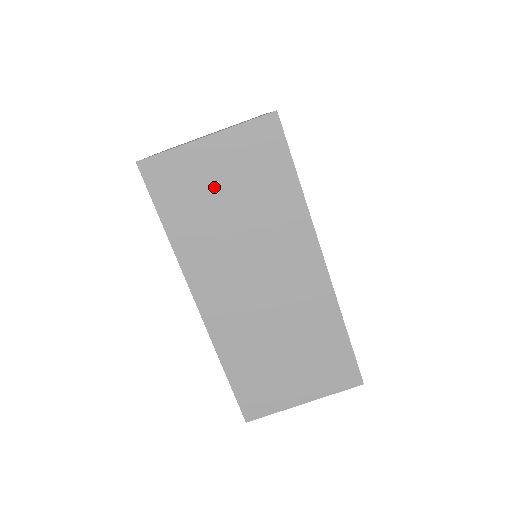
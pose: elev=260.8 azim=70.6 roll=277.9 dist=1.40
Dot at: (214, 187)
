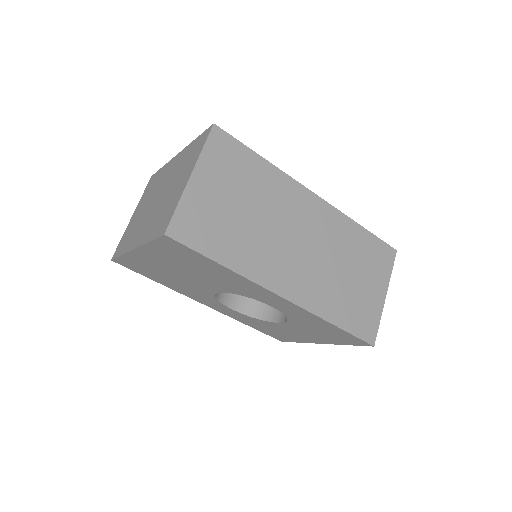
Dot at: (224, 206)
